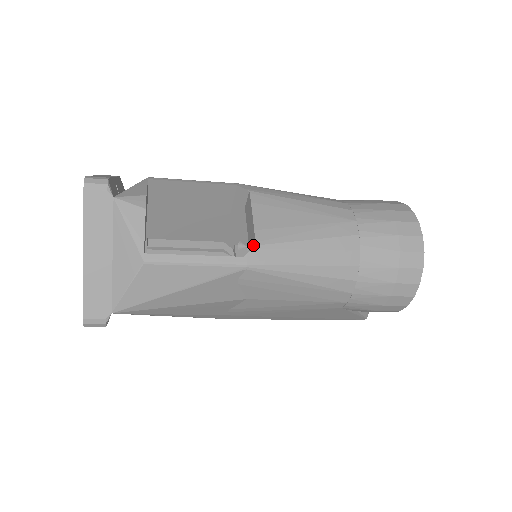
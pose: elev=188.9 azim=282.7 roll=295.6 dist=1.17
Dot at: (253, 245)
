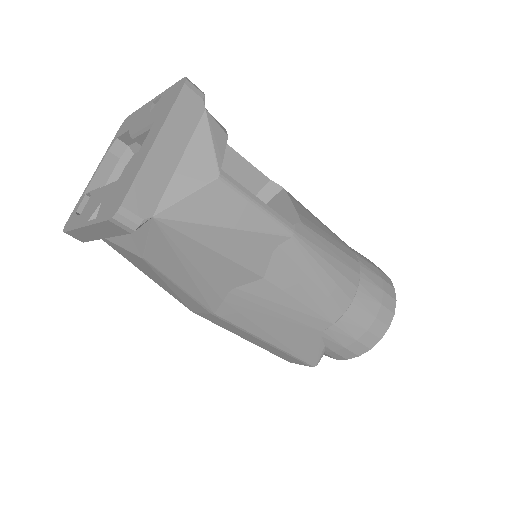
Dot at: (293, 224)
